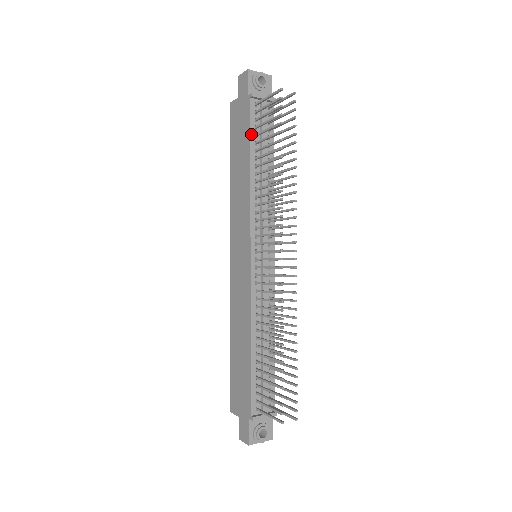
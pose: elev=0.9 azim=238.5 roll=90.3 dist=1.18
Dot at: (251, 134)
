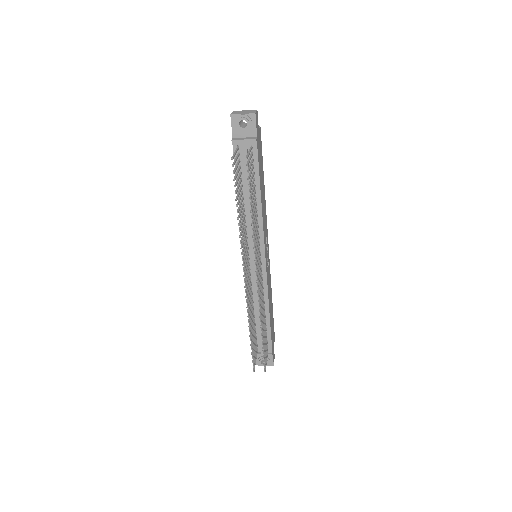
Dot at: occluded
